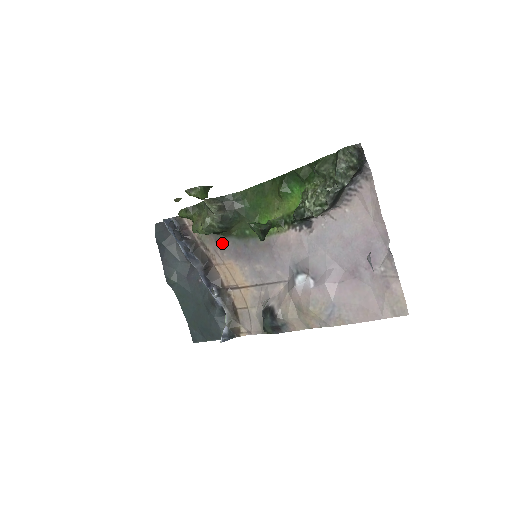
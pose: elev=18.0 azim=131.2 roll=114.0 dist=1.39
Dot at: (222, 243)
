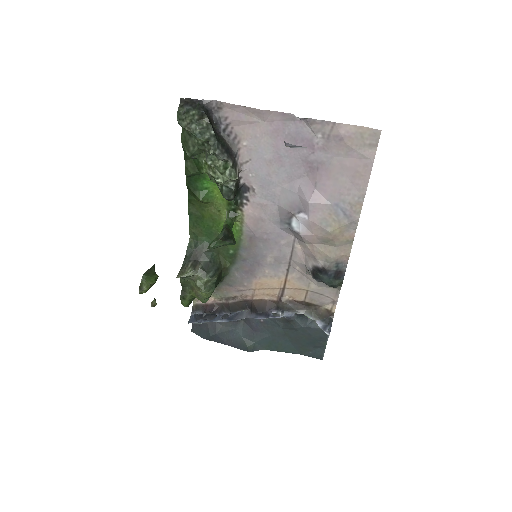
Dot at: (233, 281)
